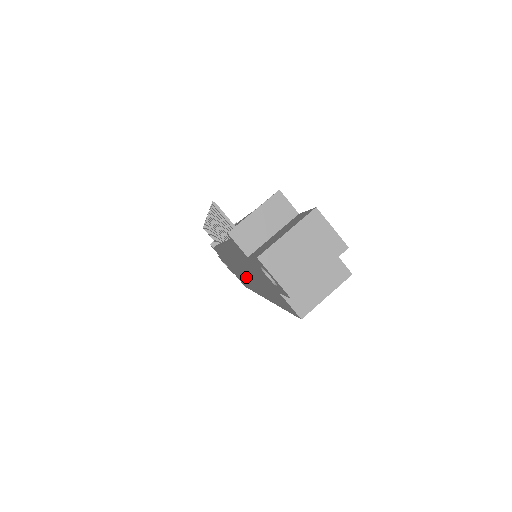
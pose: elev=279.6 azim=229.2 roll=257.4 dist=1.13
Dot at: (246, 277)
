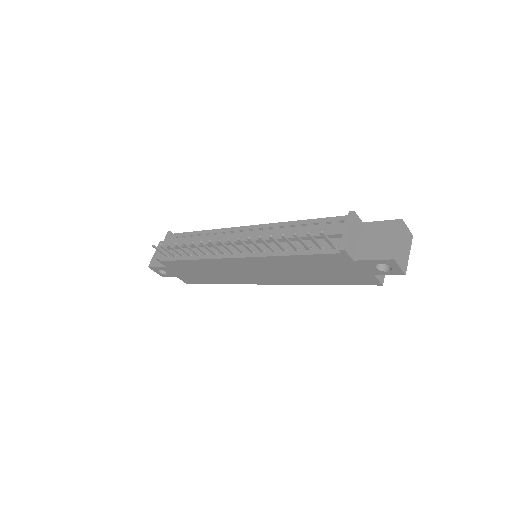
Dot at: (254, 275)
